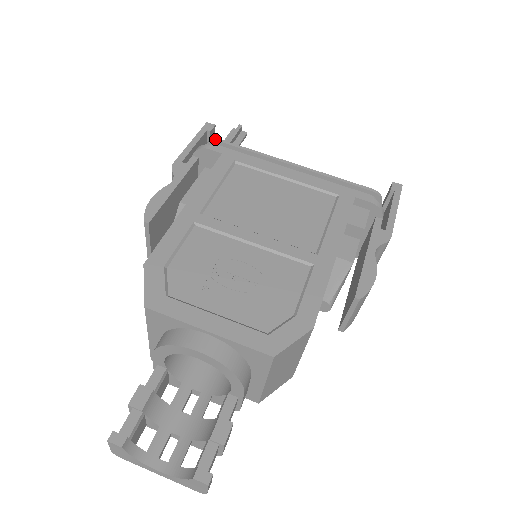
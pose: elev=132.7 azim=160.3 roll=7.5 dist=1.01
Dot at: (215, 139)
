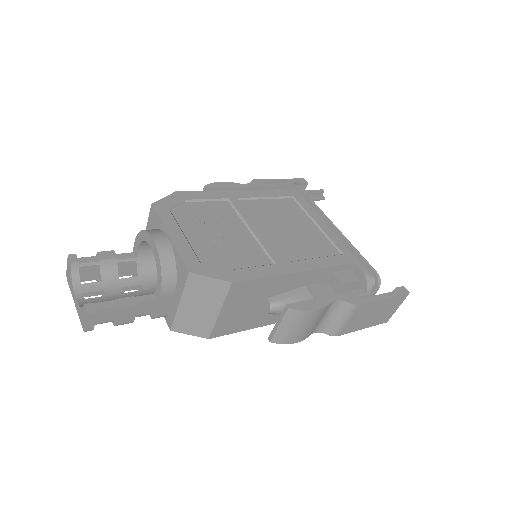
Dot at: (296, 183)
